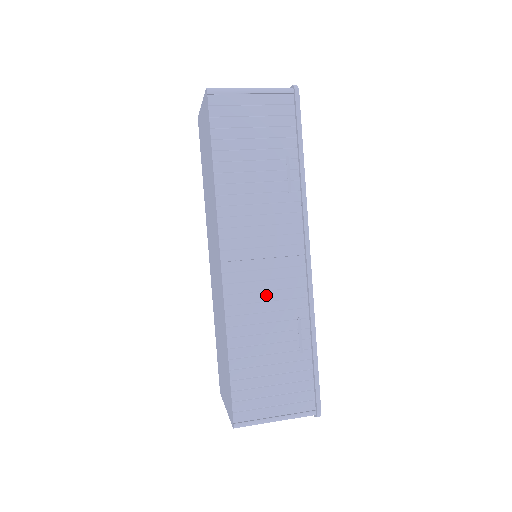
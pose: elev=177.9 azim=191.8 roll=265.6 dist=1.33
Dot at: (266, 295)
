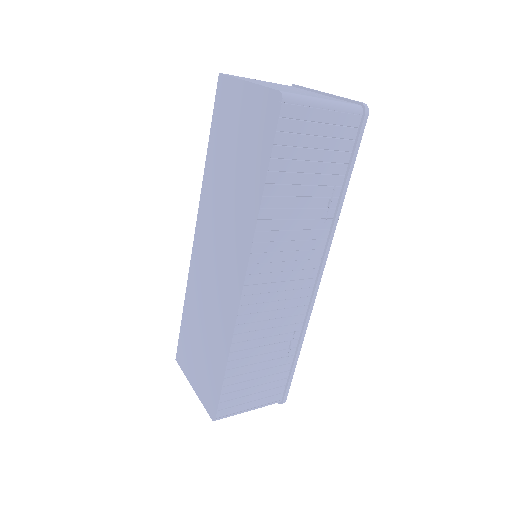
Dot at: (273, 314)
